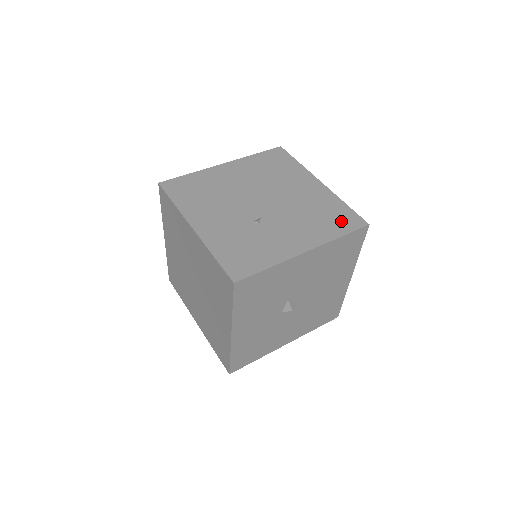
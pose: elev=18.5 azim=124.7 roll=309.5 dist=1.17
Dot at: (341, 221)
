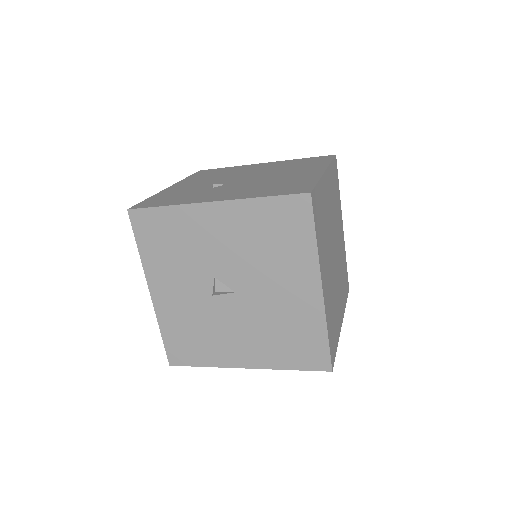
Dot at: (286, 189)
